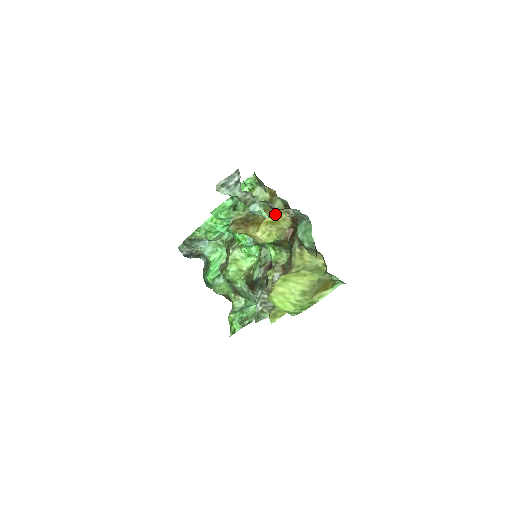
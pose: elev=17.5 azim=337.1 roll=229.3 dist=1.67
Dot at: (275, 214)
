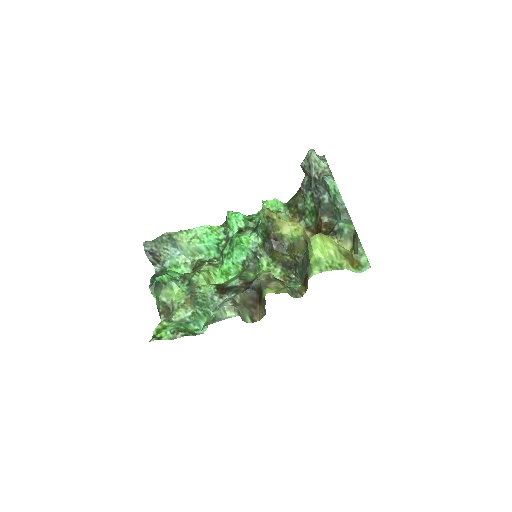
Dot at: occluded
